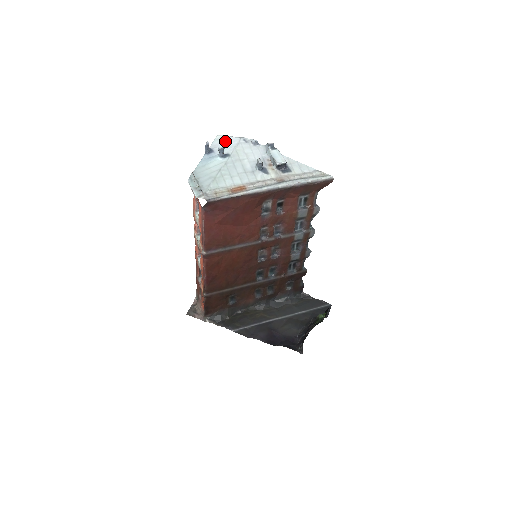
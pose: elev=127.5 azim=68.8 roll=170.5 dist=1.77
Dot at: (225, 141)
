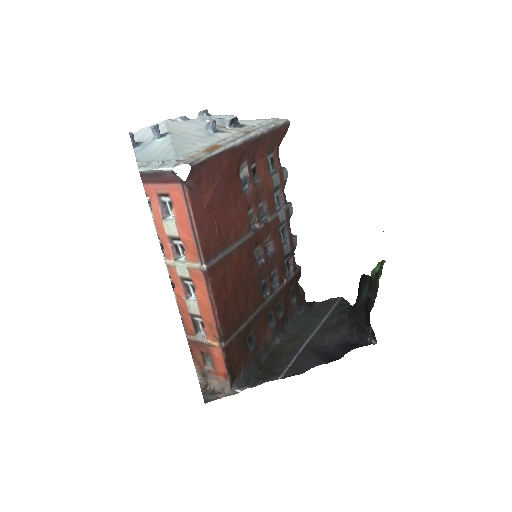
Dot at: (147, 131)
